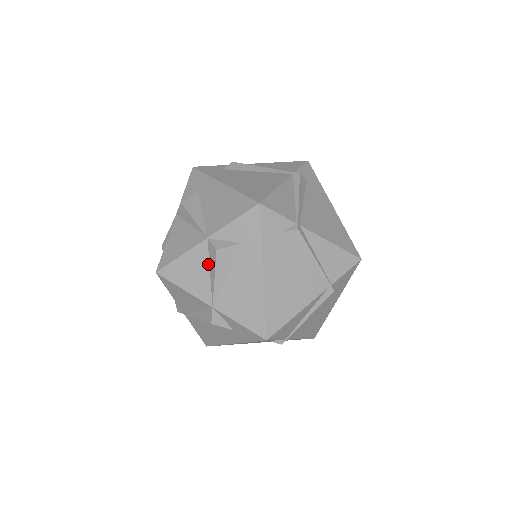
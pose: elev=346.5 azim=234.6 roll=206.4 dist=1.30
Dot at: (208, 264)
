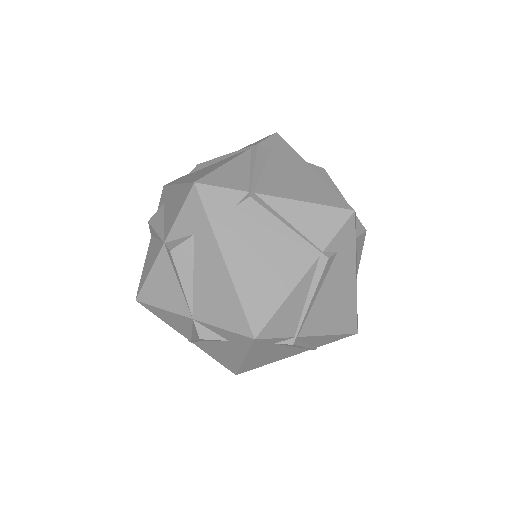
Dot at: (173, 271)
